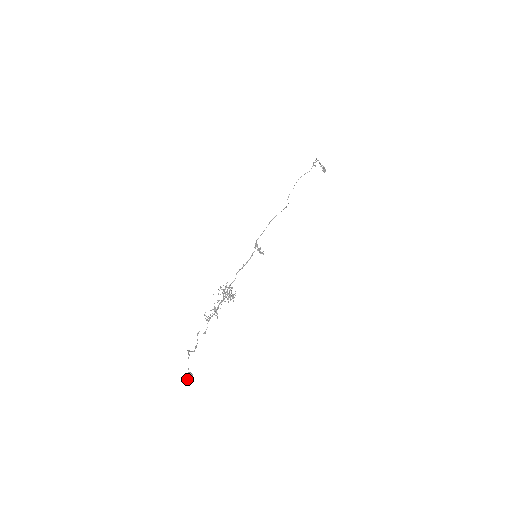
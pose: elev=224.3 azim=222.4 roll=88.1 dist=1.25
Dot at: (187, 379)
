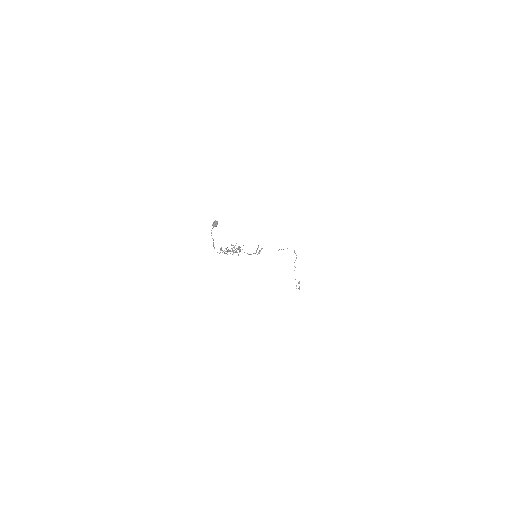
Dot at: (214, 221)
